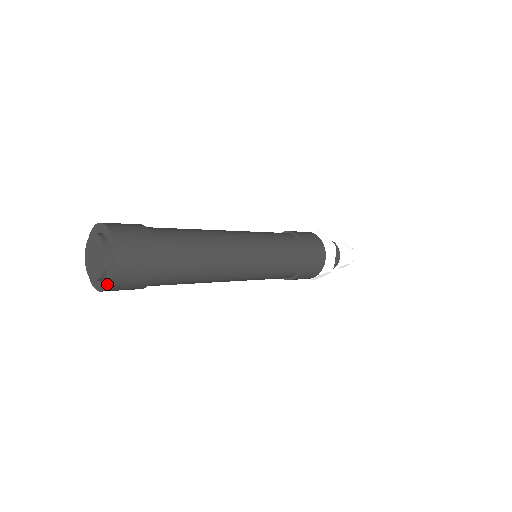
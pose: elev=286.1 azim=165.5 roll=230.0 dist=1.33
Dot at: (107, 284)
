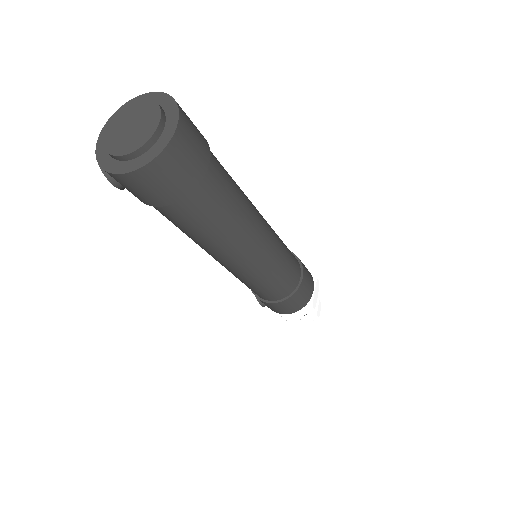
Dot at: (151, 157)
